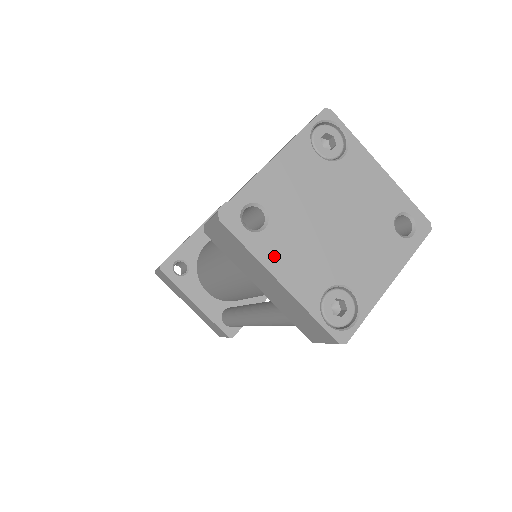
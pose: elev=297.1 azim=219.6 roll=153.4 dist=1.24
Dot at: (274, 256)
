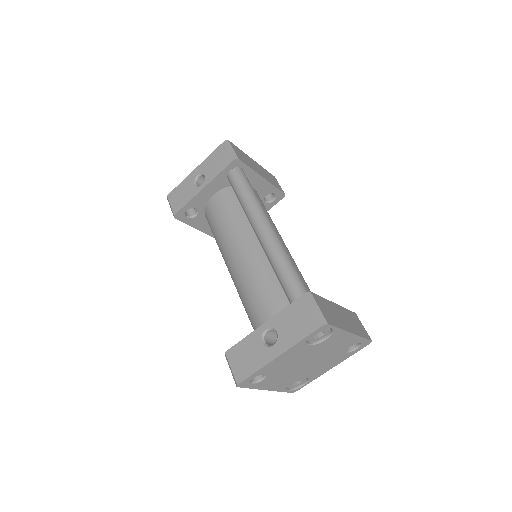
Dot at: (266, 385)
